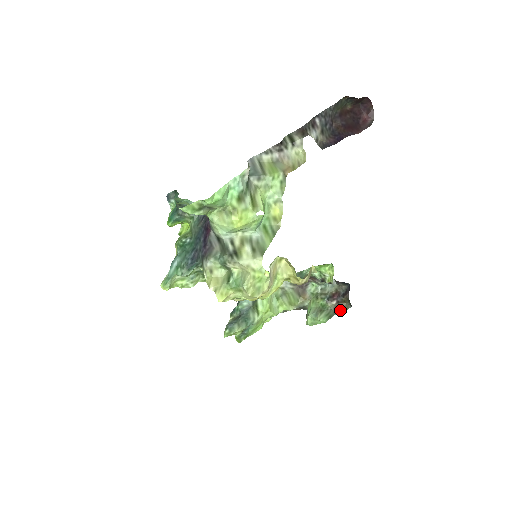
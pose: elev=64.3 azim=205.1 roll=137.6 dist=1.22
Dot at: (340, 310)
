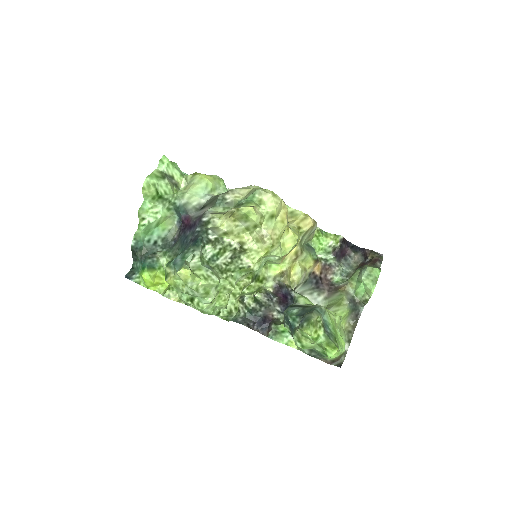
Dot at: (378, 261)
